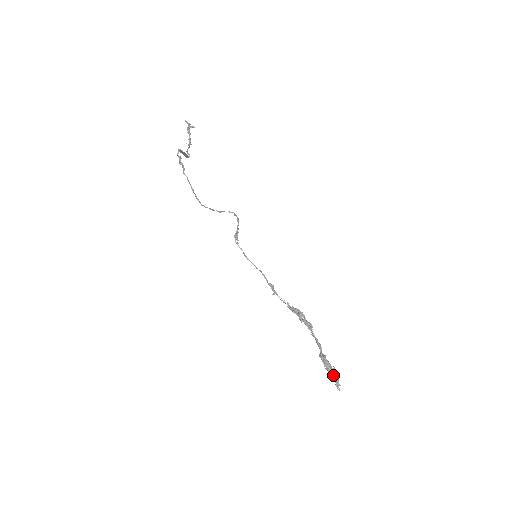
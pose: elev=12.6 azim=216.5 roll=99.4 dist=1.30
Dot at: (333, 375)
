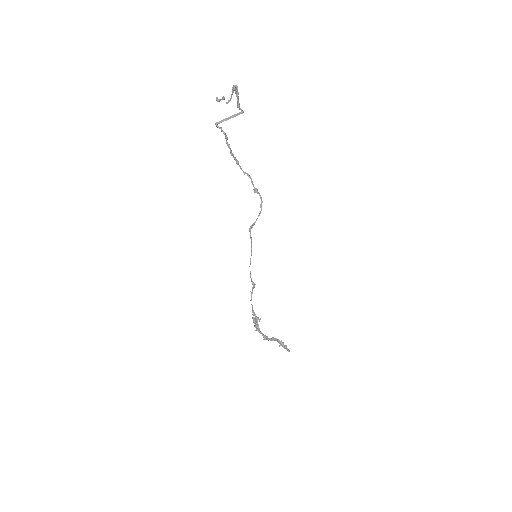
Dot at: (284, 347)
